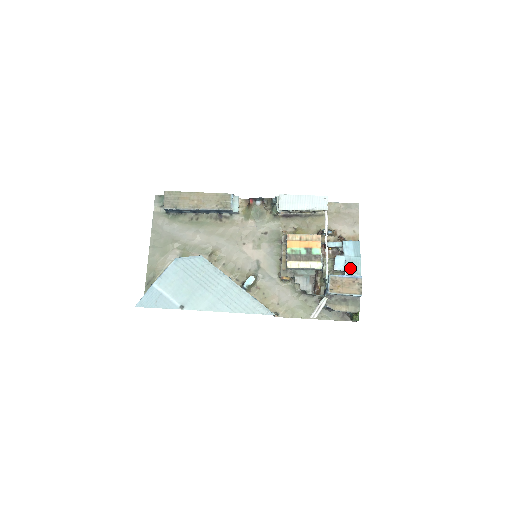
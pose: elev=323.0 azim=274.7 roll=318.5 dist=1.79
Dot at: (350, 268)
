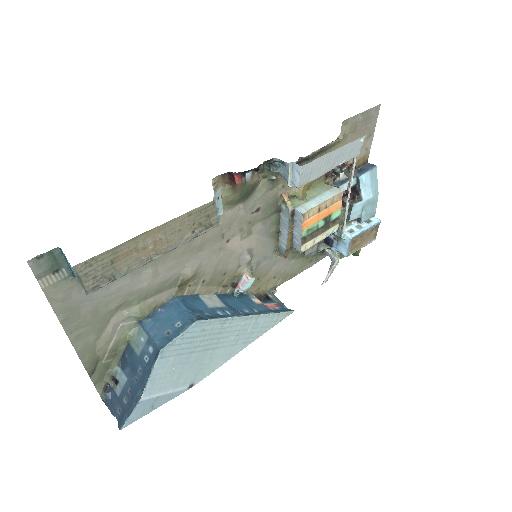
Dot at: (367, 213)
